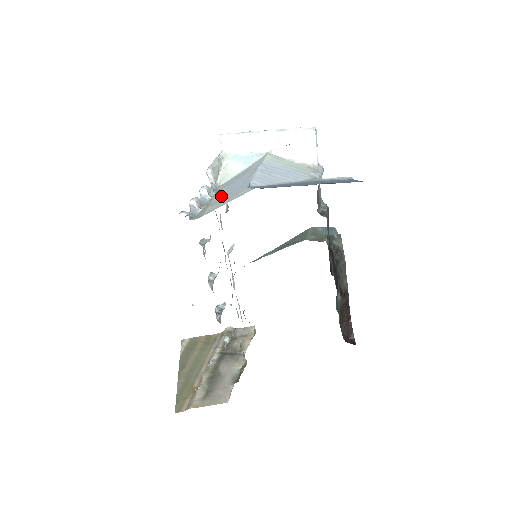
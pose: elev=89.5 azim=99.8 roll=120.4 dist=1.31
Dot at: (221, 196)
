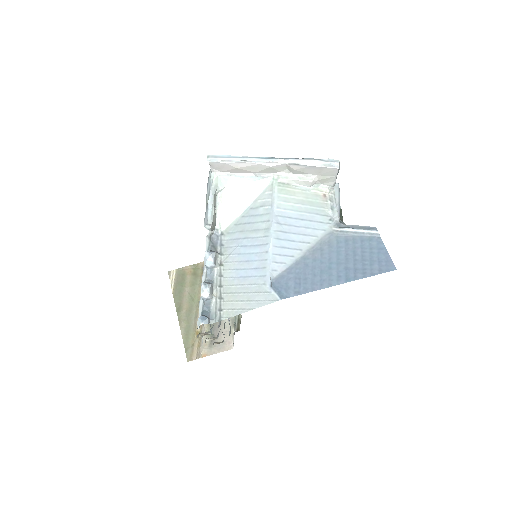
Dot at: (234, 276)
